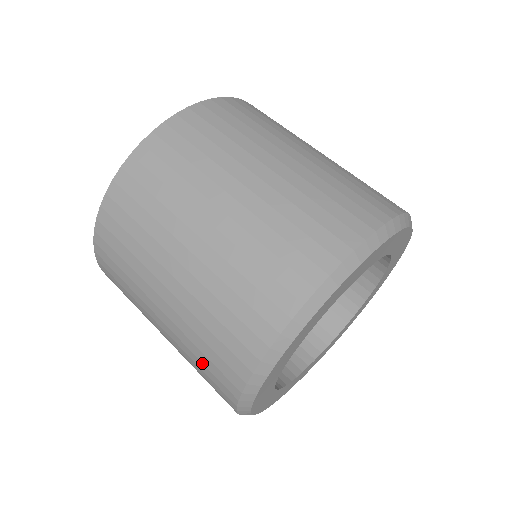
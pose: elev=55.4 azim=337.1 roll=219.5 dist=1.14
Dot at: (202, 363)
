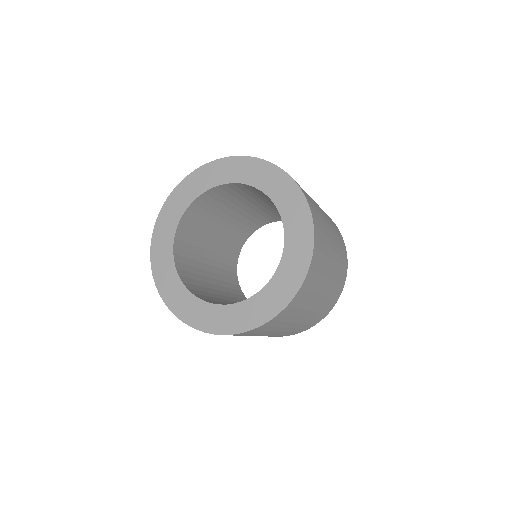
Dot at: occluded
